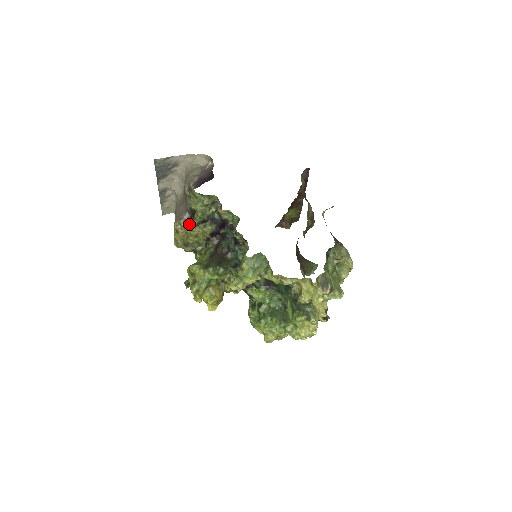
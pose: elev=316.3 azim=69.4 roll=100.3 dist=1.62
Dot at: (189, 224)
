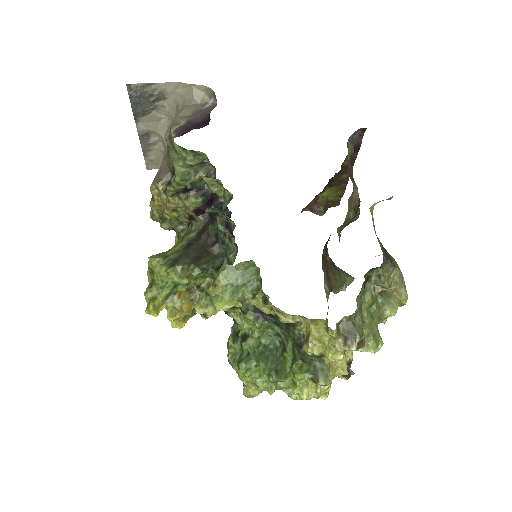
Dot at: (166, 190)
